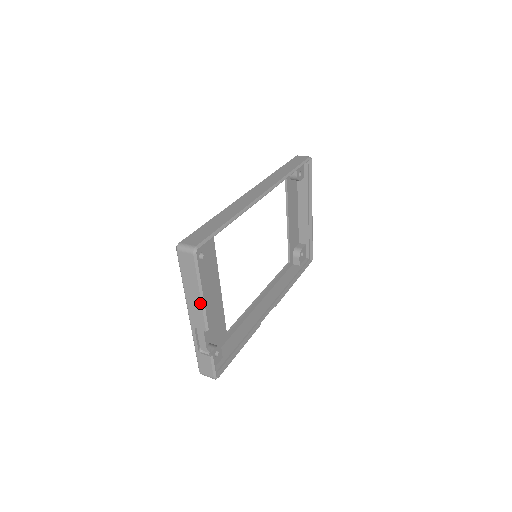
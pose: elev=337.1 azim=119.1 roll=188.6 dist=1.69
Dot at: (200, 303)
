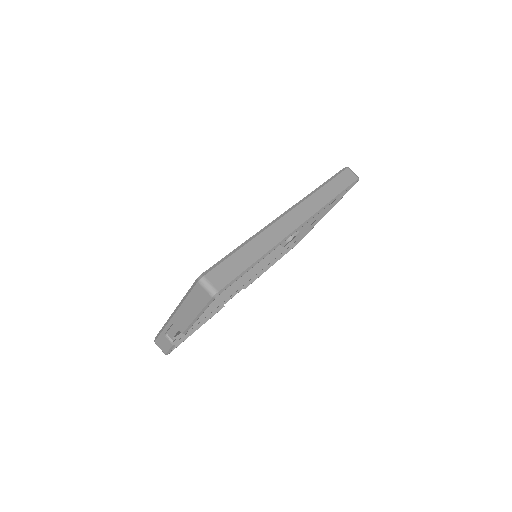
Dot at: (191, 320)
